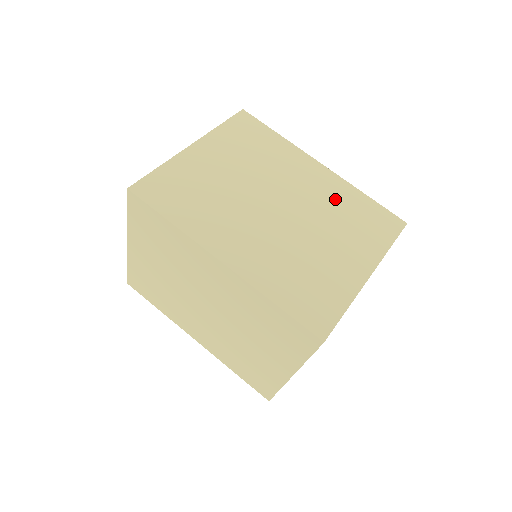
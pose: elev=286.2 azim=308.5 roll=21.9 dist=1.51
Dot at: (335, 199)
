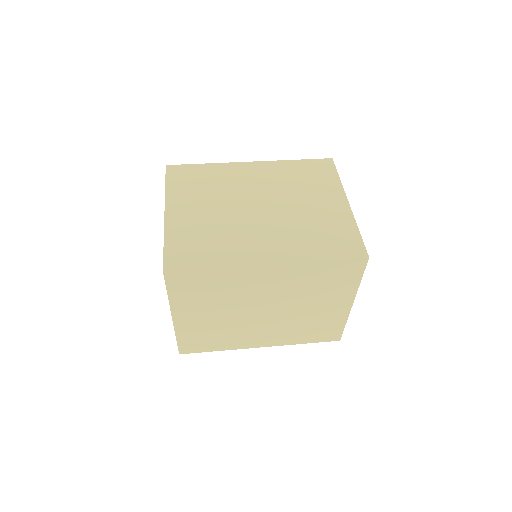
Dot at: (282, 176)
